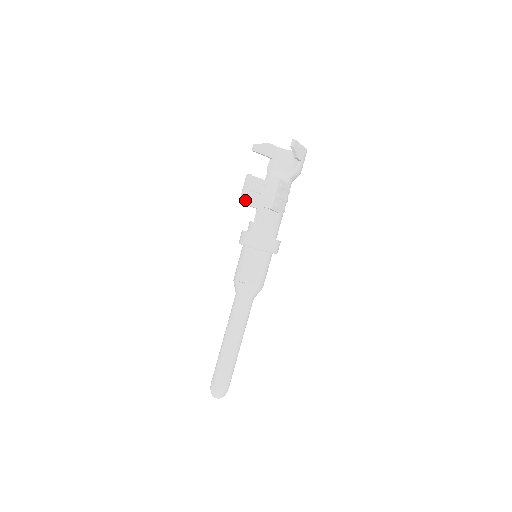
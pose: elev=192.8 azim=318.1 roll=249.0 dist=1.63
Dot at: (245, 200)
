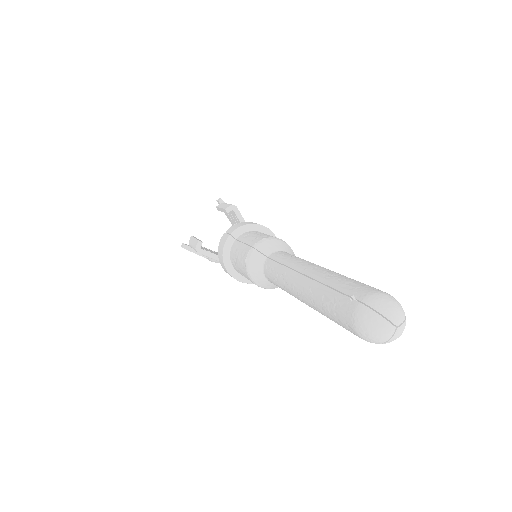
Dot at: (202, 249)
